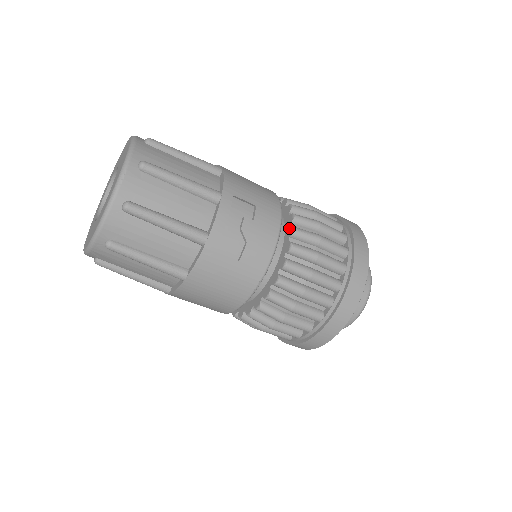
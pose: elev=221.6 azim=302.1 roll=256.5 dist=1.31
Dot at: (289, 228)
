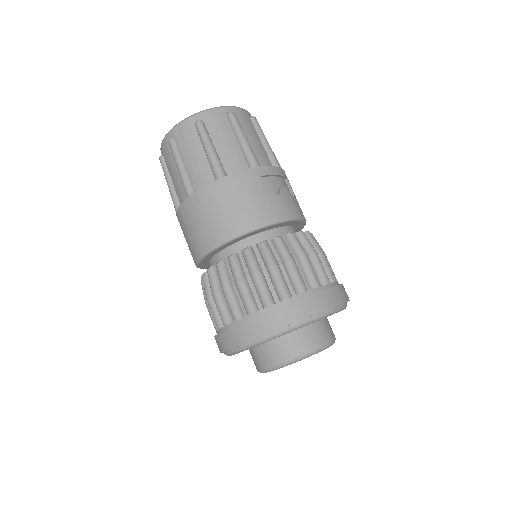
Dot at: occluded
